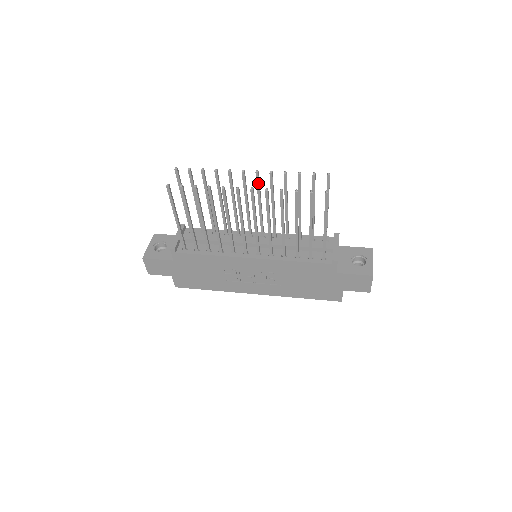
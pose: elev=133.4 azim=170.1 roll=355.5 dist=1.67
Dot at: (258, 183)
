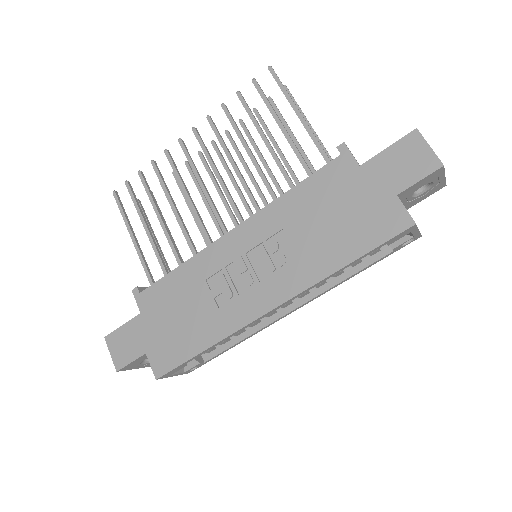
Dot at: (219, 154)
